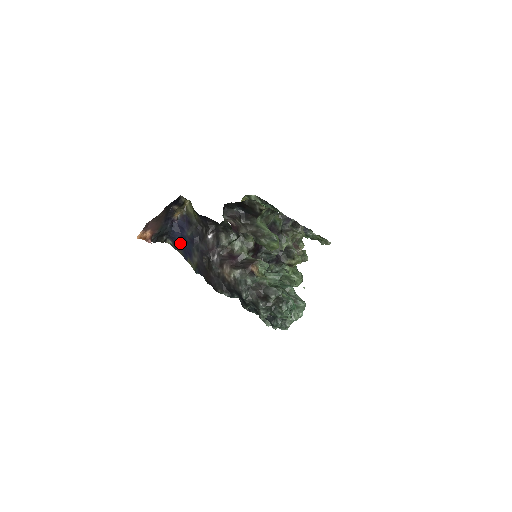
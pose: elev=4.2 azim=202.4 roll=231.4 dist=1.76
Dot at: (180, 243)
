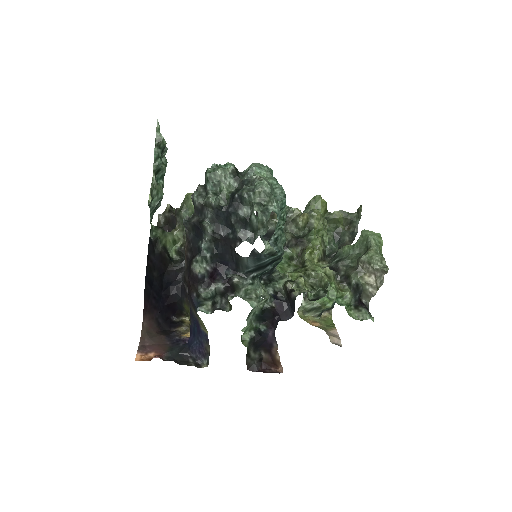
Dot at: (197, 340)
